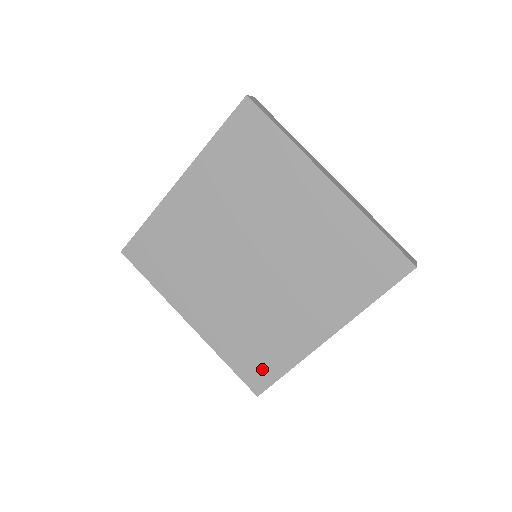
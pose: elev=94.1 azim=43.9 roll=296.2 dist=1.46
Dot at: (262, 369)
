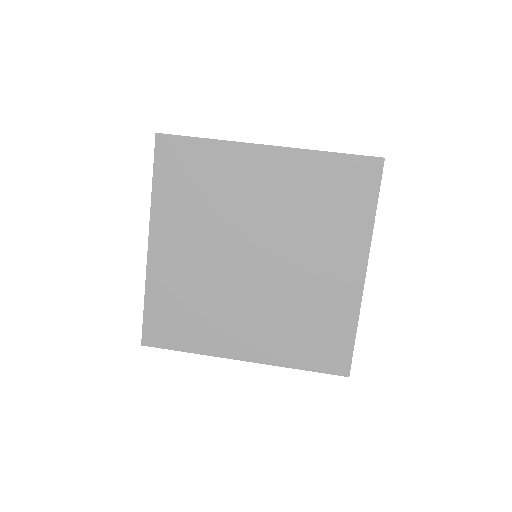
Dot at: (334, 348)
